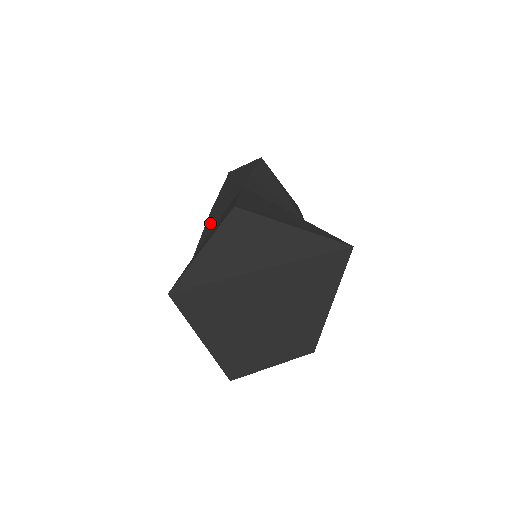
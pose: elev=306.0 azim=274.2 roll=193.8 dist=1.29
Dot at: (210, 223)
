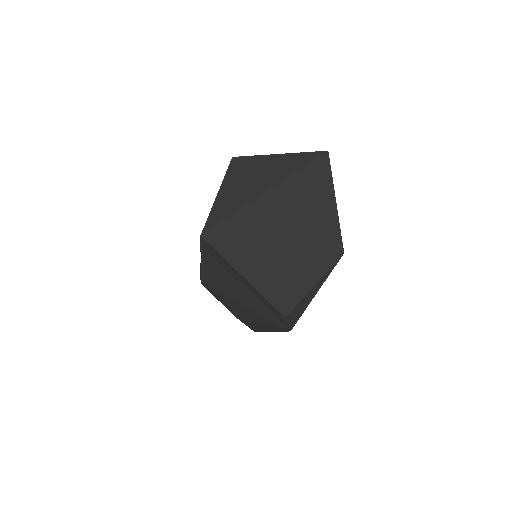
Dot at: occluded
